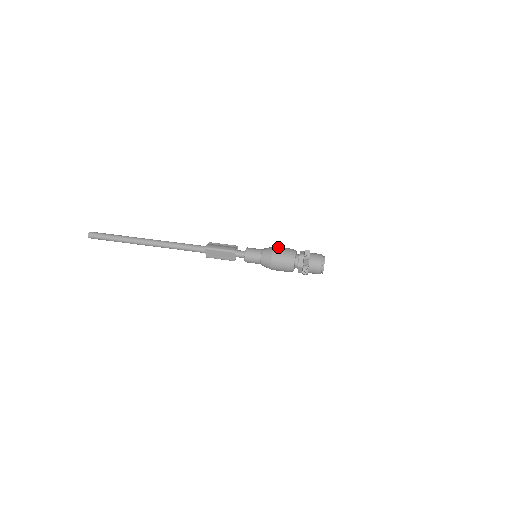
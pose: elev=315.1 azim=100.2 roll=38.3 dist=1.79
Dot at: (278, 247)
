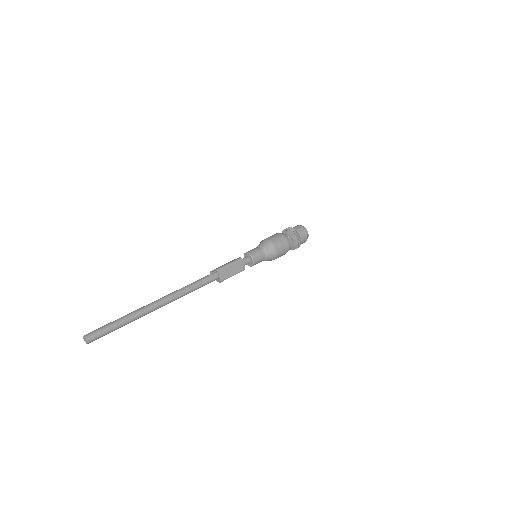
Dot at: (266, 238)
